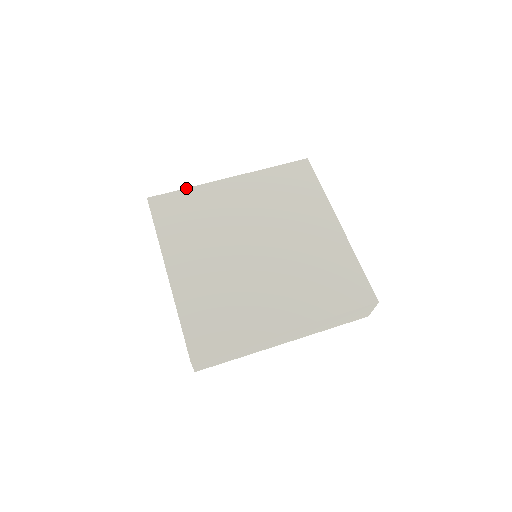
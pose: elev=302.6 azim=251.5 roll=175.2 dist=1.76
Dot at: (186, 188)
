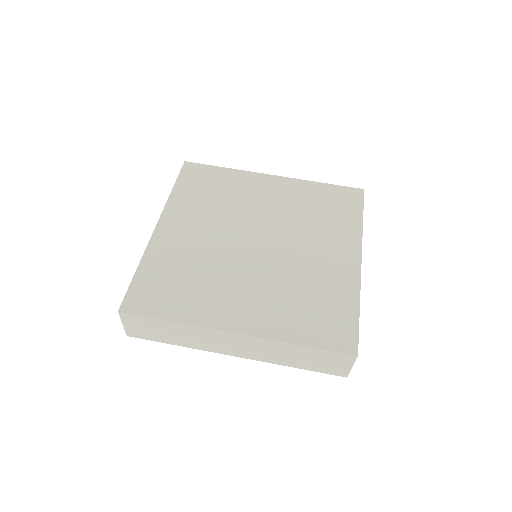
Dot at: occluded
